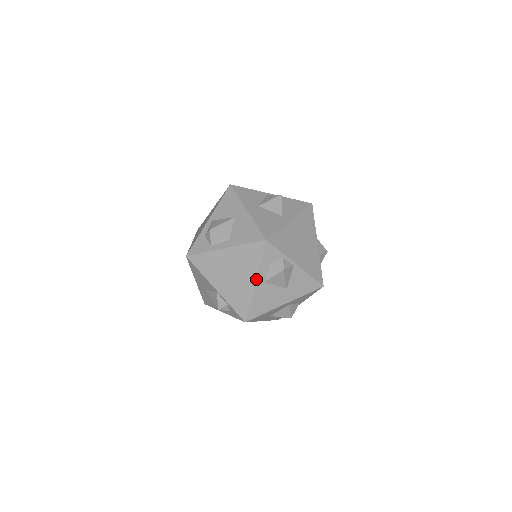
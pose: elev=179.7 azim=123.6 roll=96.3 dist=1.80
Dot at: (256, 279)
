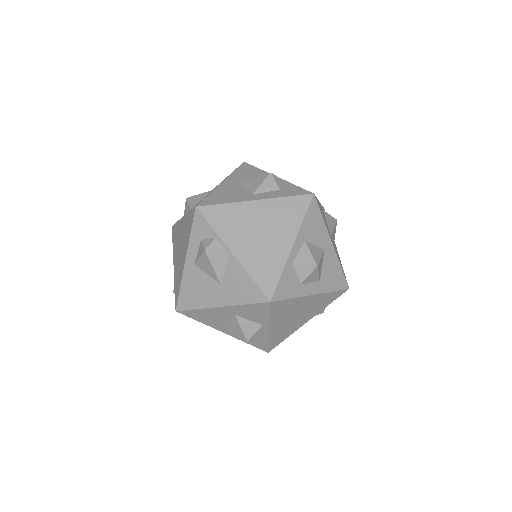
Dot at: (186, 257)
